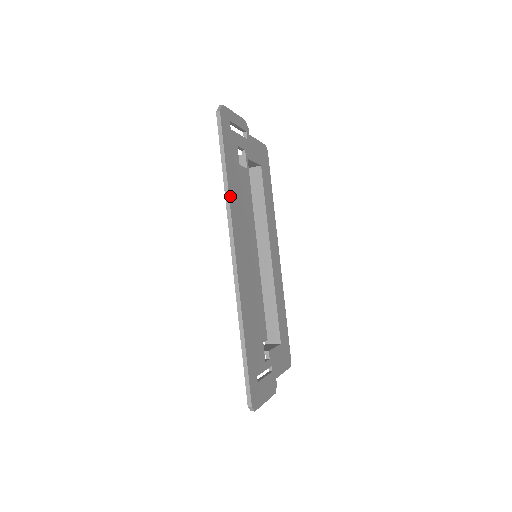
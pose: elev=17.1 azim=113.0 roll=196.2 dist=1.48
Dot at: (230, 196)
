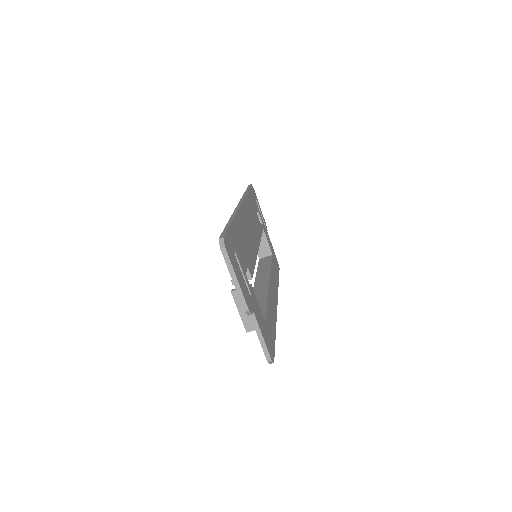
Dot at: (247, 196)
